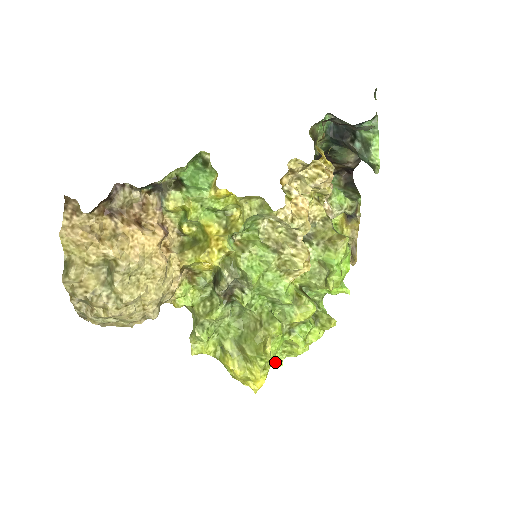
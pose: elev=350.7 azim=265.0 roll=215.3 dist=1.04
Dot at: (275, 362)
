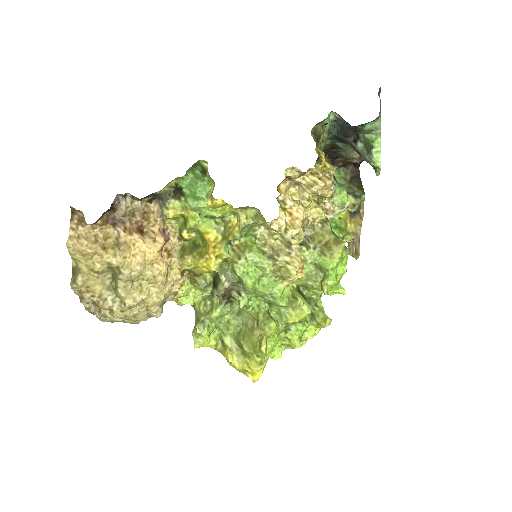
Dot at: (274, 354)
